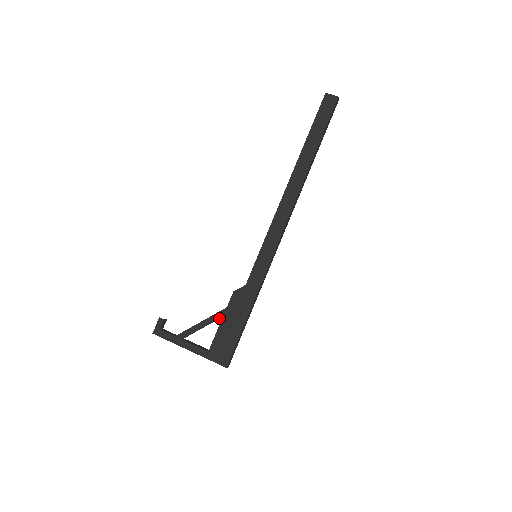
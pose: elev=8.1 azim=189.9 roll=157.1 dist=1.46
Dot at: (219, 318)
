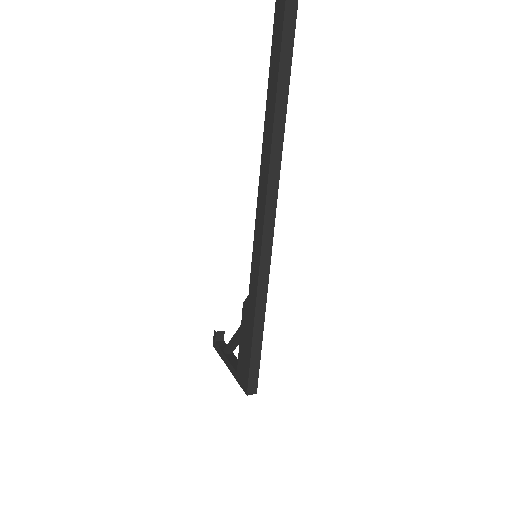
Dot at: occluded
